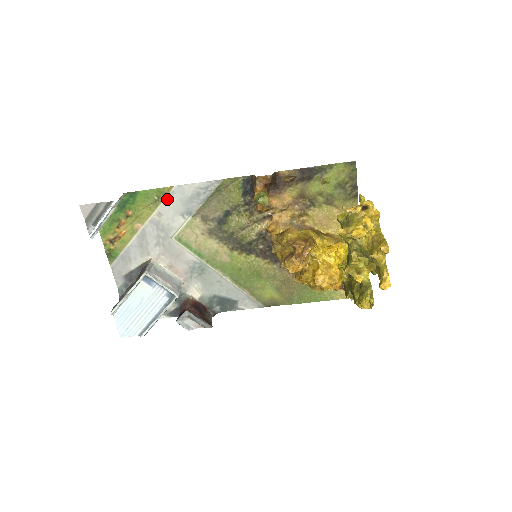
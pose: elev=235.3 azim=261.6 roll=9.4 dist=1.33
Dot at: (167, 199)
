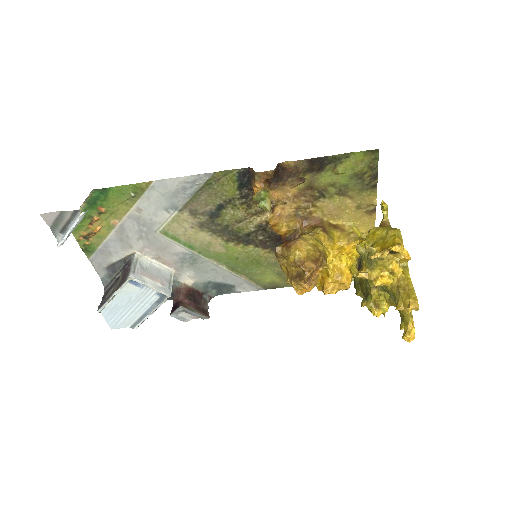
Dot at: (146, 194)
